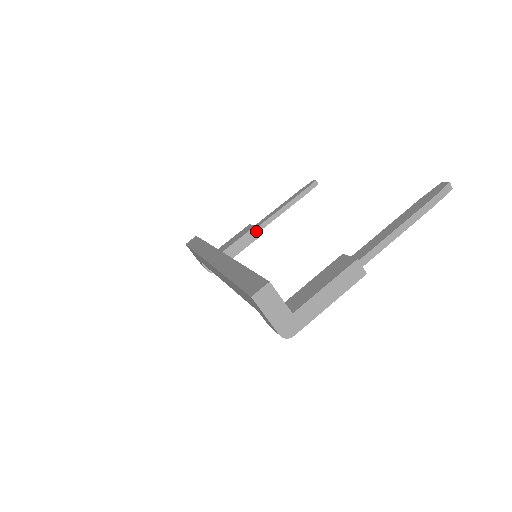
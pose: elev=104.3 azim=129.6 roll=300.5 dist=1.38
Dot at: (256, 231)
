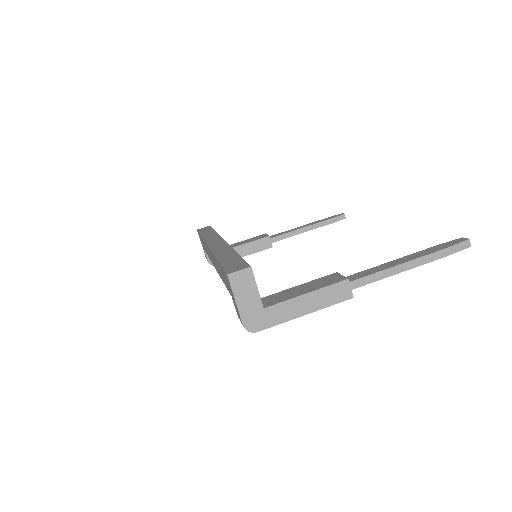
Dot at: (269, 241)
